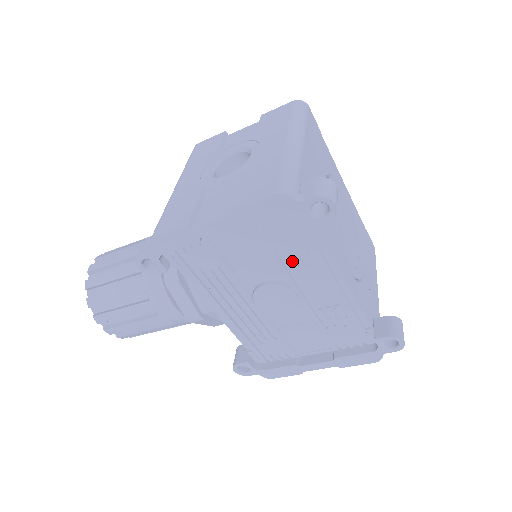
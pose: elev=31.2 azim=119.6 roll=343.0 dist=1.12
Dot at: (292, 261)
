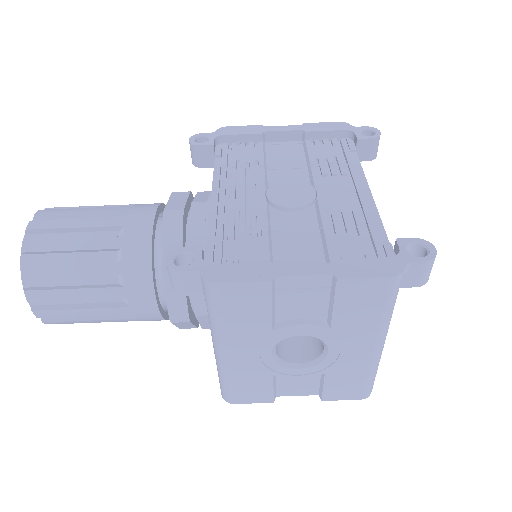
Dot at: (326, 171)
